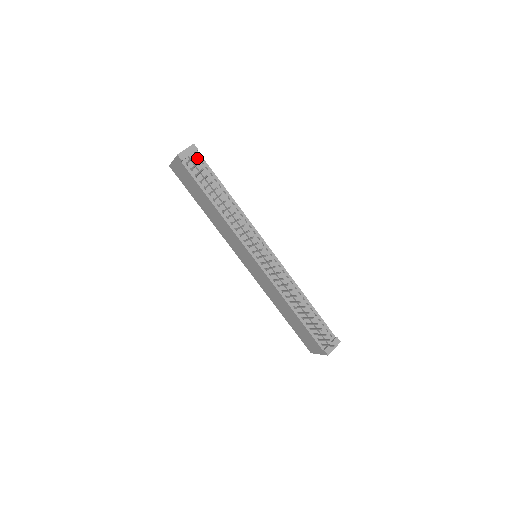
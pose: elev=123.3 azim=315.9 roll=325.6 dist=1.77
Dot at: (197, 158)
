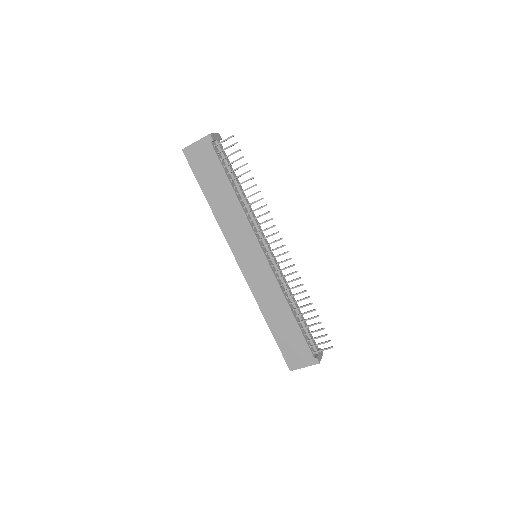
Dot at: occluded
